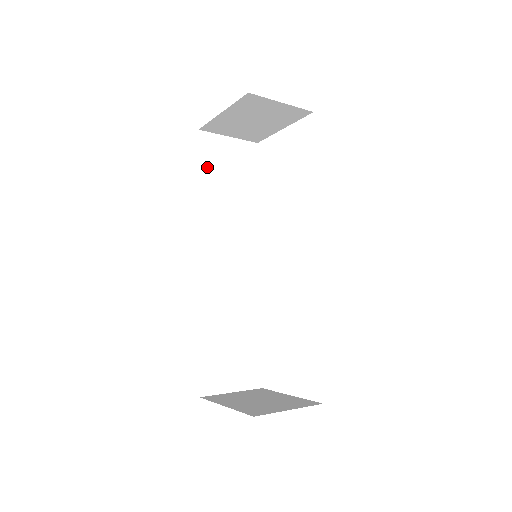
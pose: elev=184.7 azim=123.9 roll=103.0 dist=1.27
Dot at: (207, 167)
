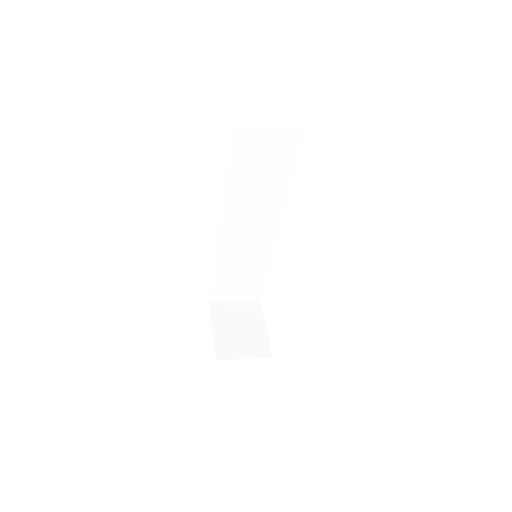
Dot at: (238, 158)
